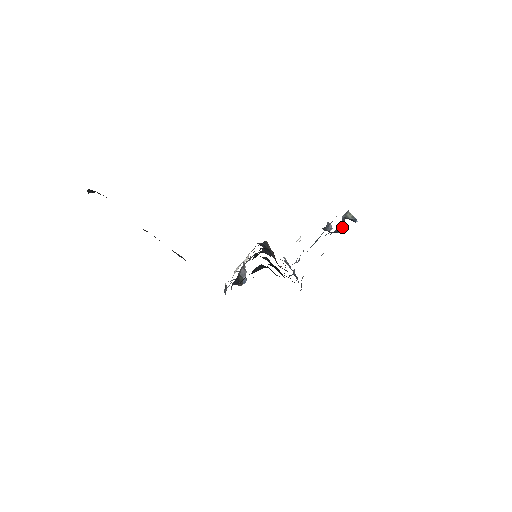
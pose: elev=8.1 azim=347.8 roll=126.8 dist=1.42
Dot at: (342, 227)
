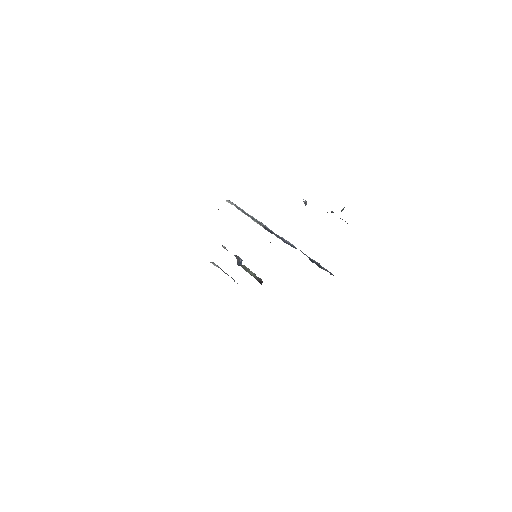
Dot at: occluded
